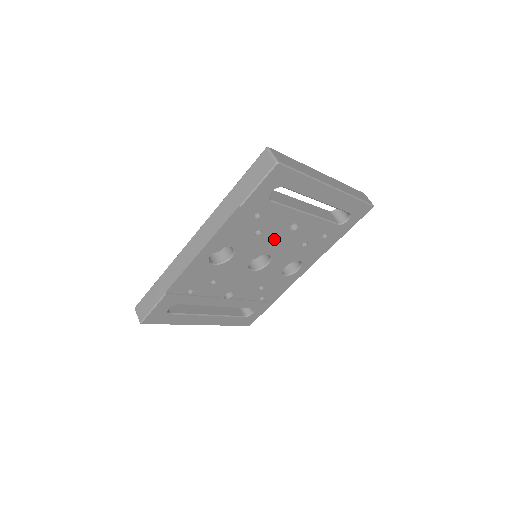
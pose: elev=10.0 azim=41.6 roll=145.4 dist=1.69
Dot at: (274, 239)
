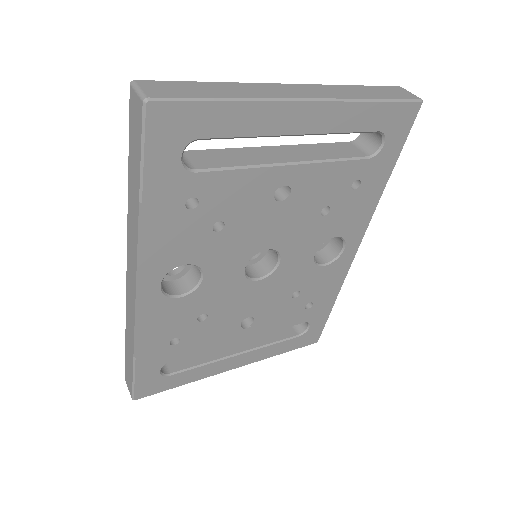
Dot at: (259, 225)
